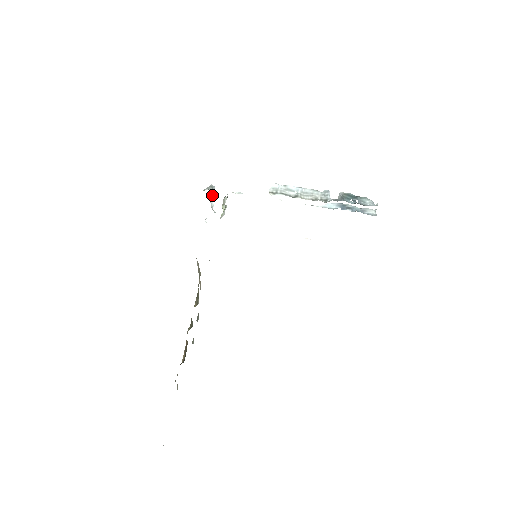
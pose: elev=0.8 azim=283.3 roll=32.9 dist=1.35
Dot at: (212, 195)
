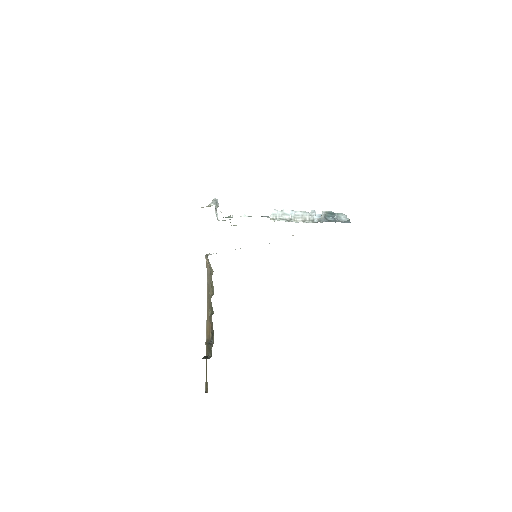
Dot at: occluded
